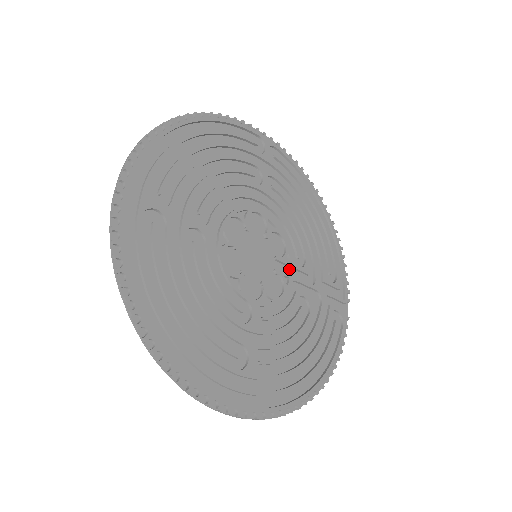
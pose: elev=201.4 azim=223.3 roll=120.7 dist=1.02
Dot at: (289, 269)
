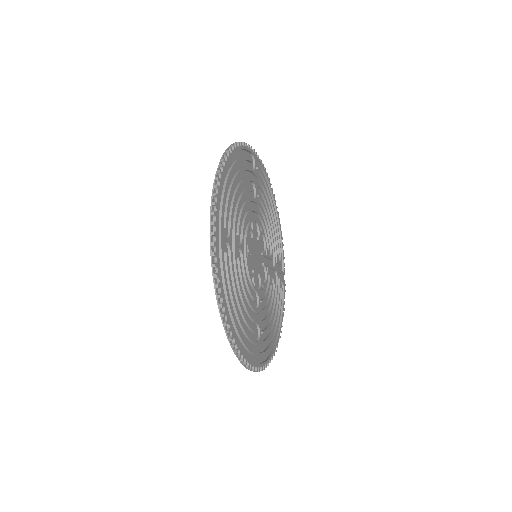
Dot at: (266, 259)
